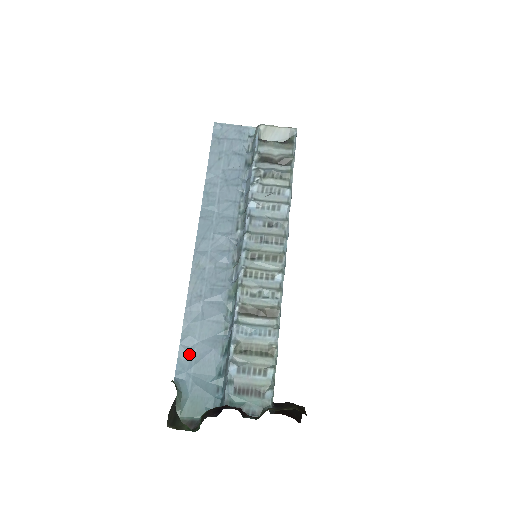
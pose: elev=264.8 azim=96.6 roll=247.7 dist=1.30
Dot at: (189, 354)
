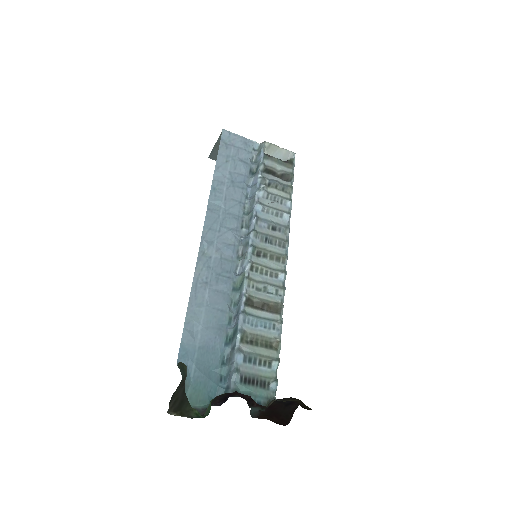
Dot at: (193, 339)
